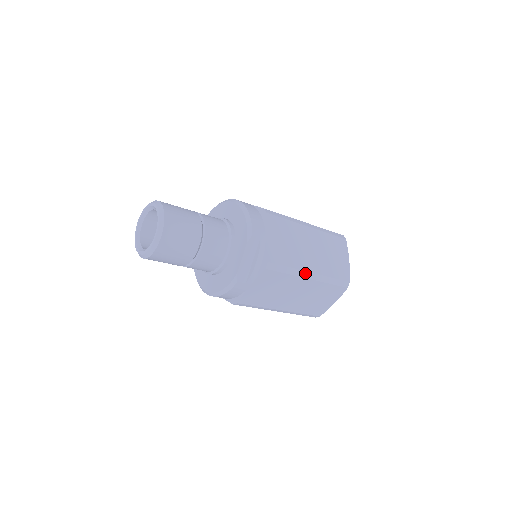
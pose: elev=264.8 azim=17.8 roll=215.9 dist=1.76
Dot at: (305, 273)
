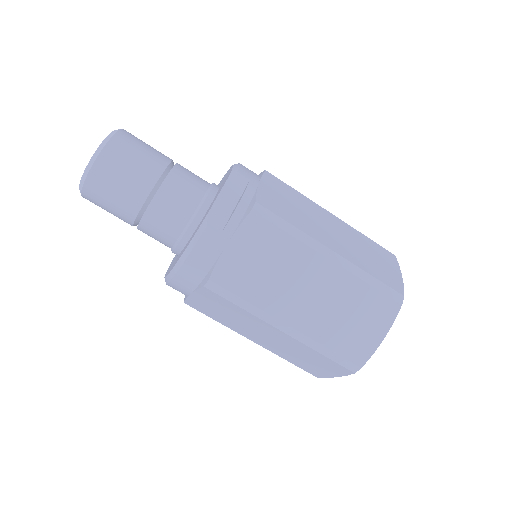
Dot at: (321, 246)
